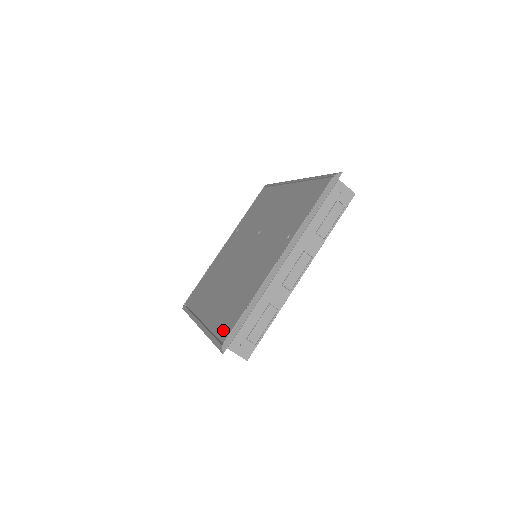
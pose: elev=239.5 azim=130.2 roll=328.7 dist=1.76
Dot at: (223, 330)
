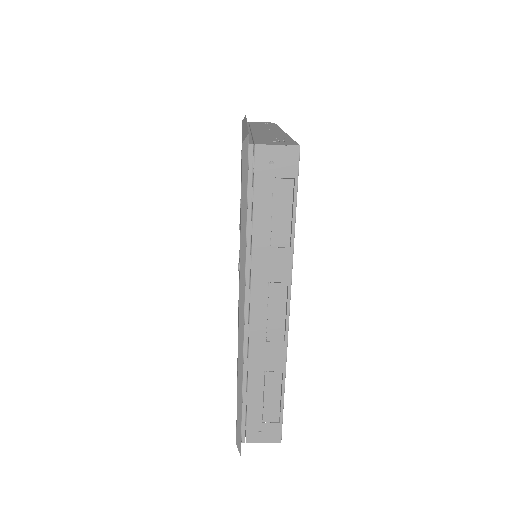
Dot at: occluded
